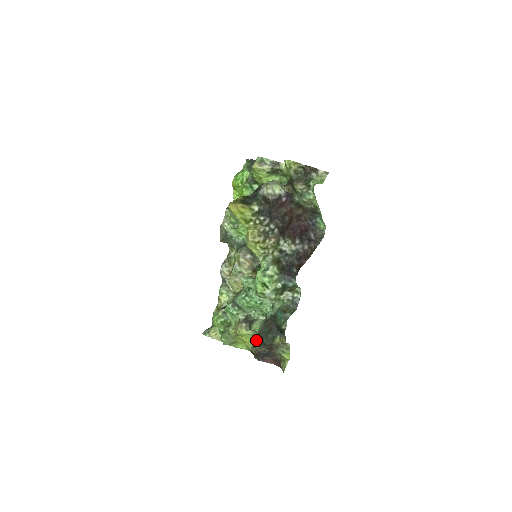
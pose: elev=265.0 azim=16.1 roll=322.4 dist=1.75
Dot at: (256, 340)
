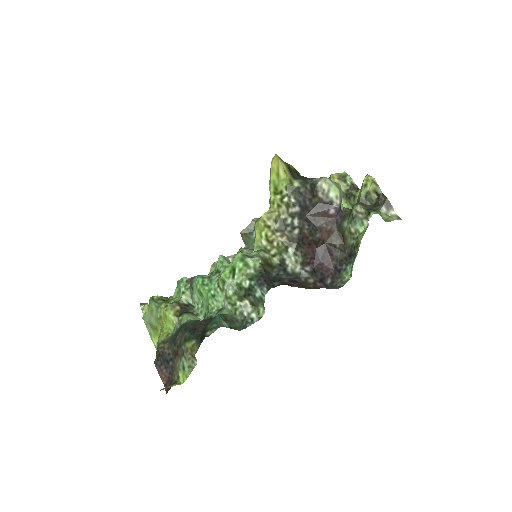
Dot at: (173, 335)
